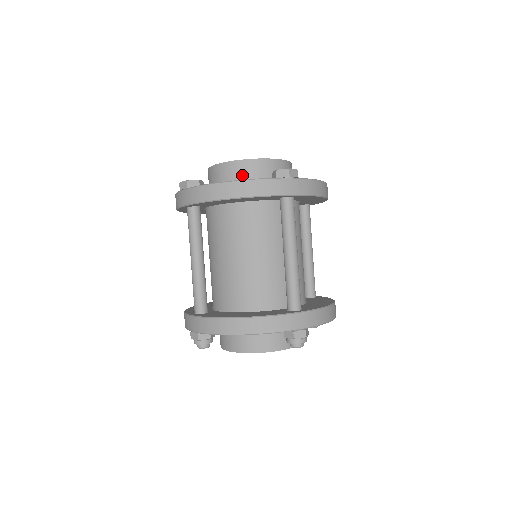
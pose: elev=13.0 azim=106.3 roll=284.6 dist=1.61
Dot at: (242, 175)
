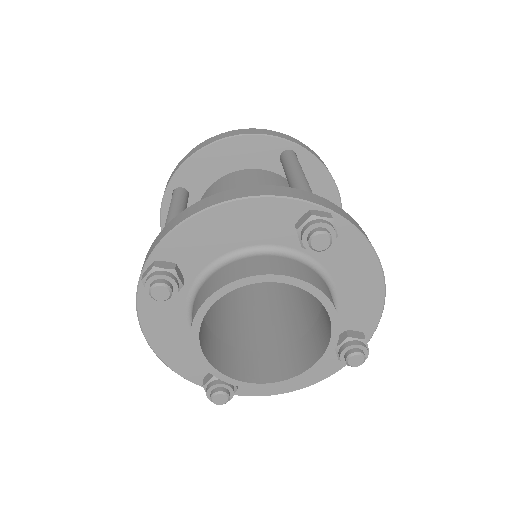
Dot at: occluded
